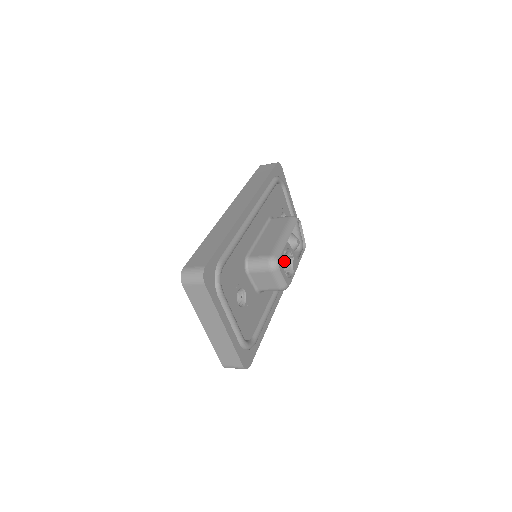
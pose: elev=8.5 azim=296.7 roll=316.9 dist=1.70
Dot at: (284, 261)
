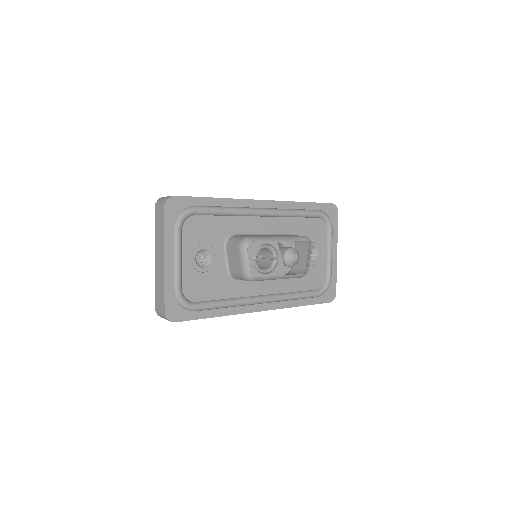
Dot at: (268, 262)
